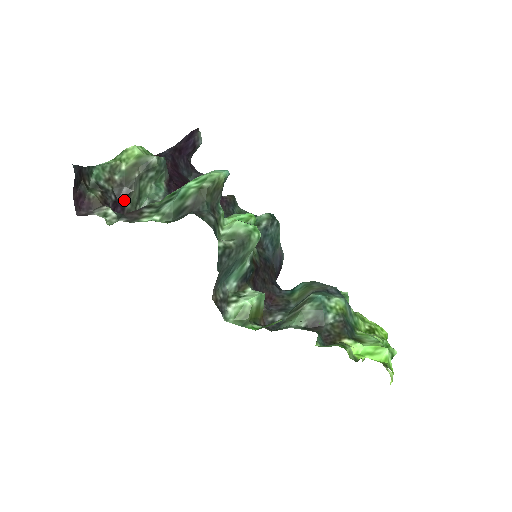
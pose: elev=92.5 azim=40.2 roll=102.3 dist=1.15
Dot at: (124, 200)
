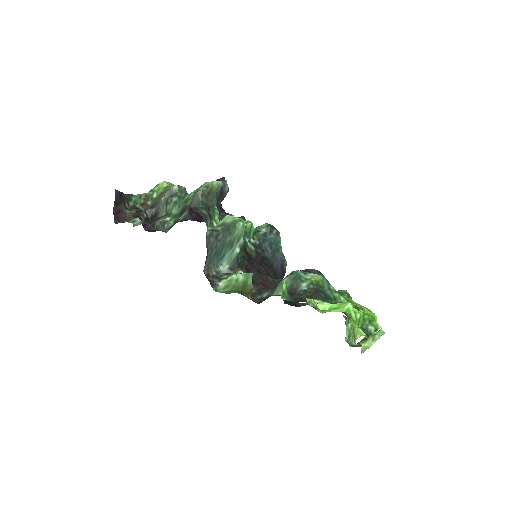
Dot at: occluded
